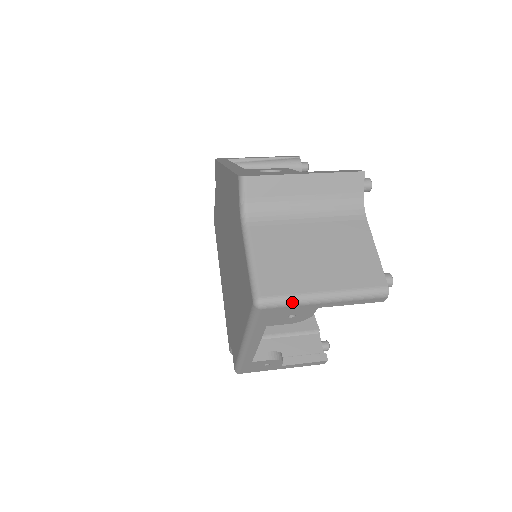
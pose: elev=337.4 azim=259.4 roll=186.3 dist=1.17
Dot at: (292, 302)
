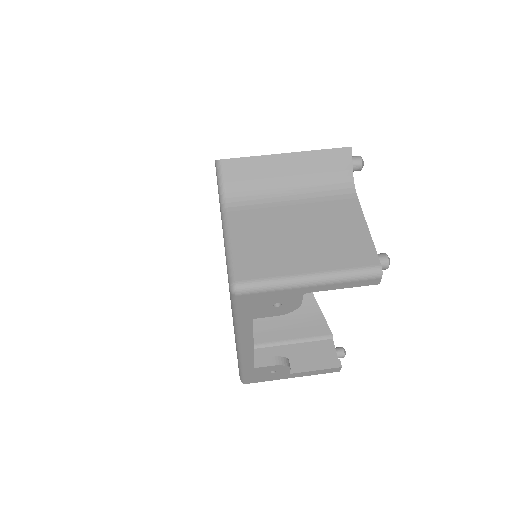
Dot at: (272, 286)
